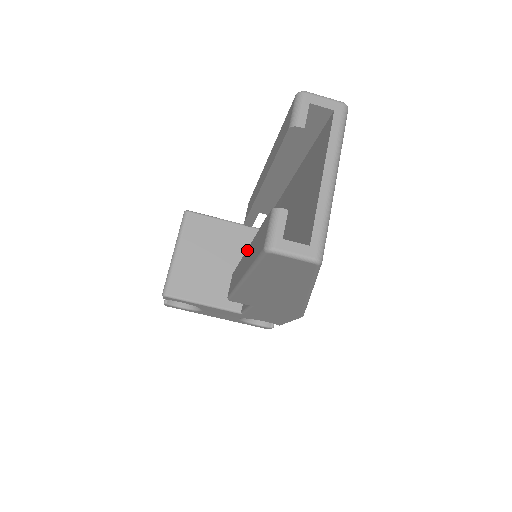
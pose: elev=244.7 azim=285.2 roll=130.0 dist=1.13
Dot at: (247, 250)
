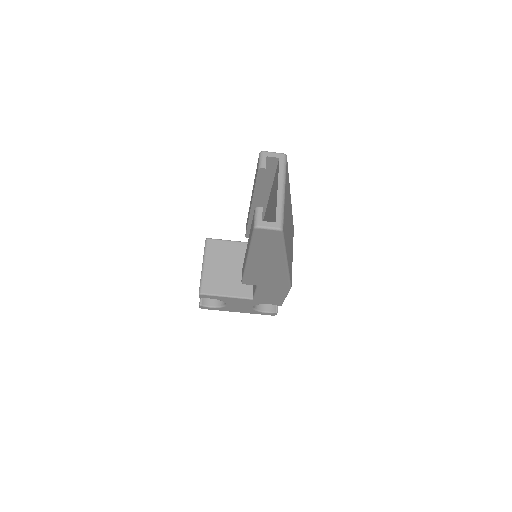
Dot at: occluded
